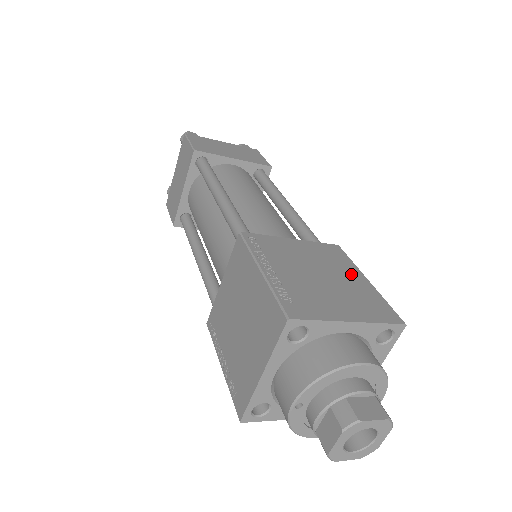
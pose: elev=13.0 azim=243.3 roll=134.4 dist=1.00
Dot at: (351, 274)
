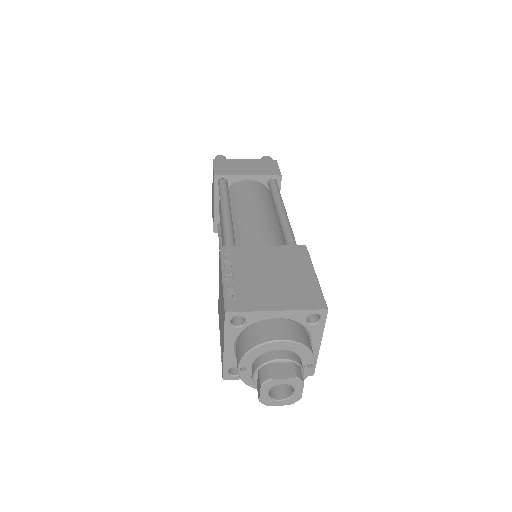
Dot at: (301, 271)
